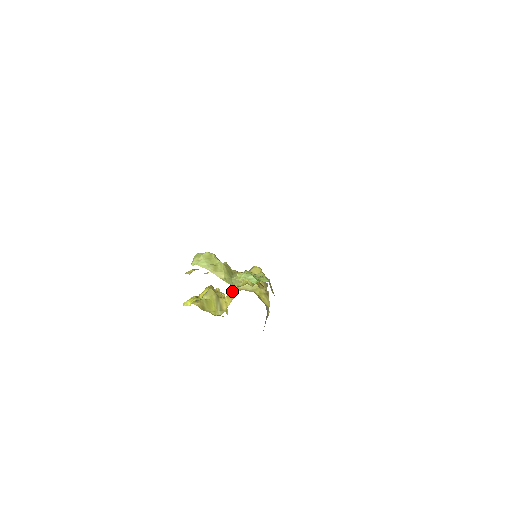
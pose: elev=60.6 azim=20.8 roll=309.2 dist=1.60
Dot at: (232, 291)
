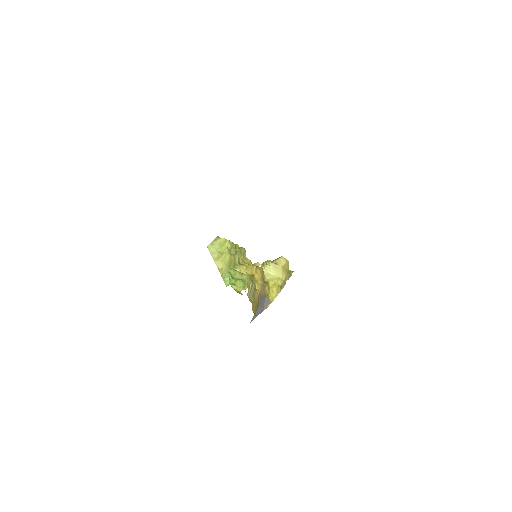
Dot at: occluded
